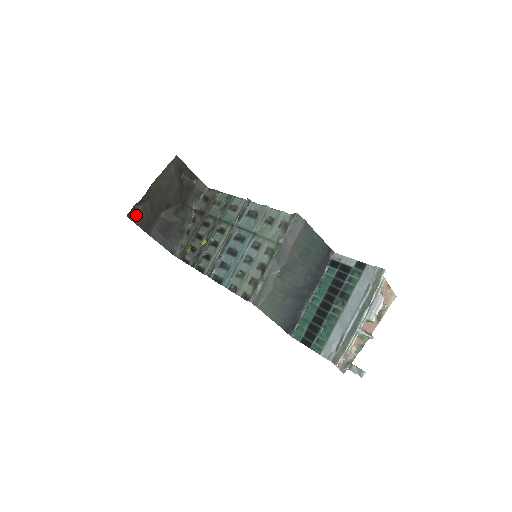
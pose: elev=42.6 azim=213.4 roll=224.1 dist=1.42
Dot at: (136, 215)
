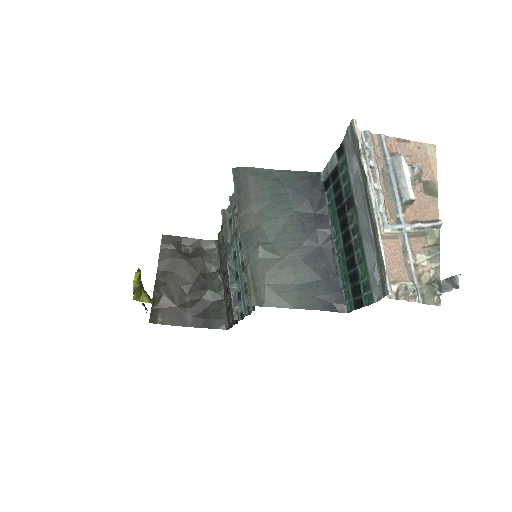
Dot at: (161, 316)
